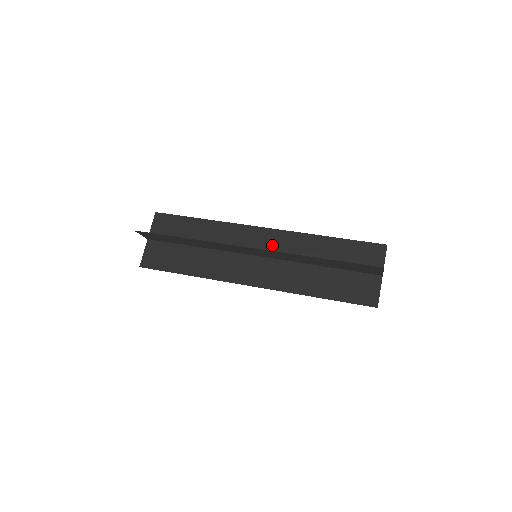
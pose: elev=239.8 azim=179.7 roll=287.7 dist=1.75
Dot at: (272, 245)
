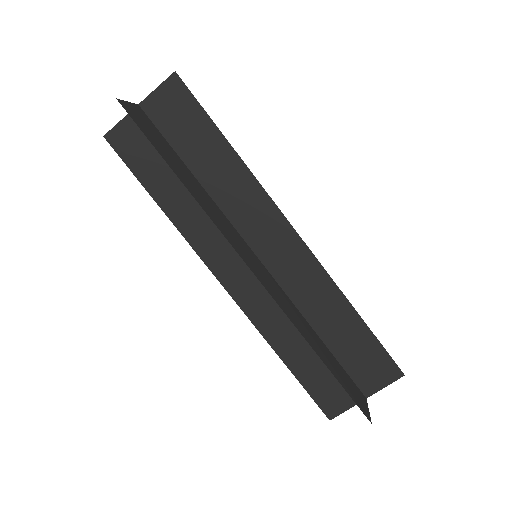
Dot at: (285, 261)
